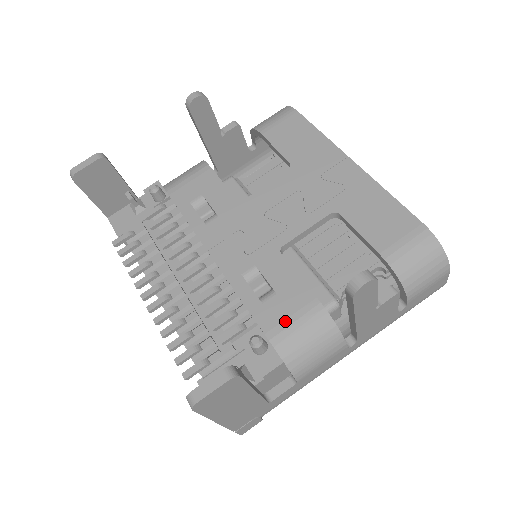
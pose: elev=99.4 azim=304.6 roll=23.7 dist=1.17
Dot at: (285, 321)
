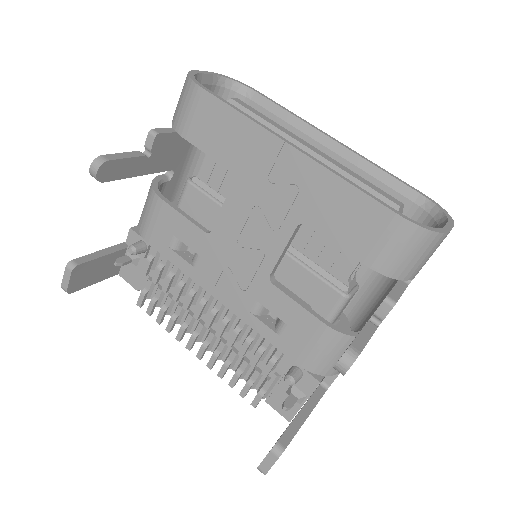
Dot at: (305, 349)
